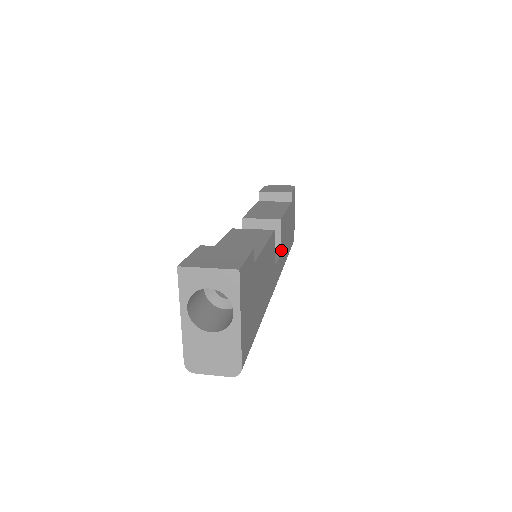
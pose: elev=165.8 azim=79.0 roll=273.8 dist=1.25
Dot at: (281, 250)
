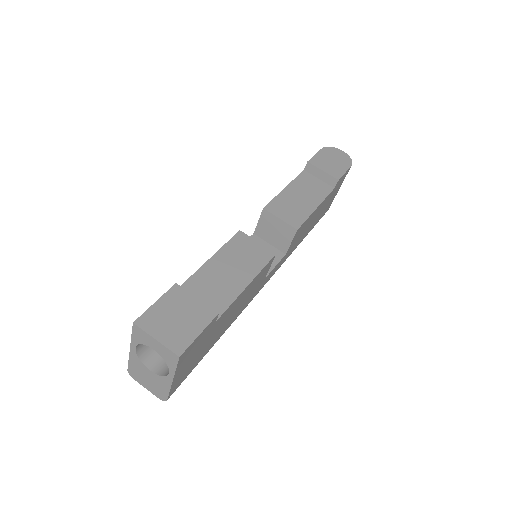
Dot at: (288, 250)
